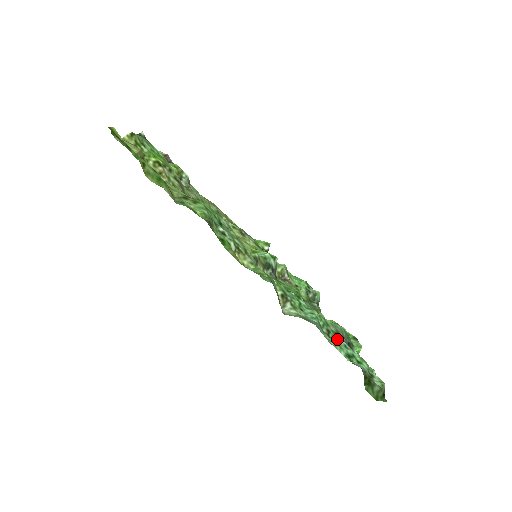
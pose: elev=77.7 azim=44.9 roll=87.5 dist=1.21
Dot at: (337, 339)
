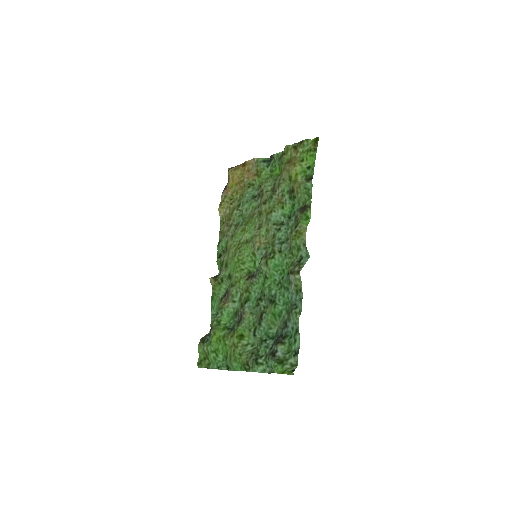
Dot at: (291, 321)
